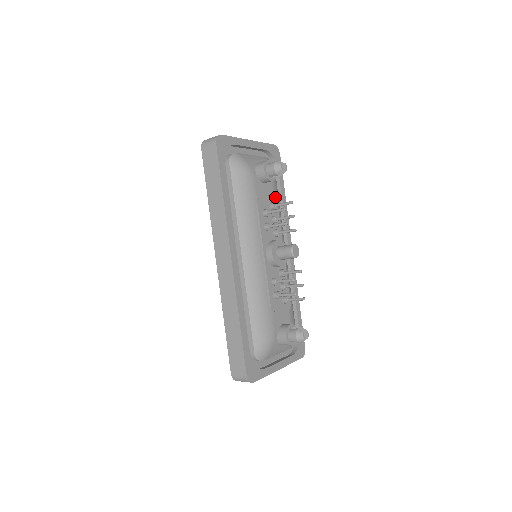
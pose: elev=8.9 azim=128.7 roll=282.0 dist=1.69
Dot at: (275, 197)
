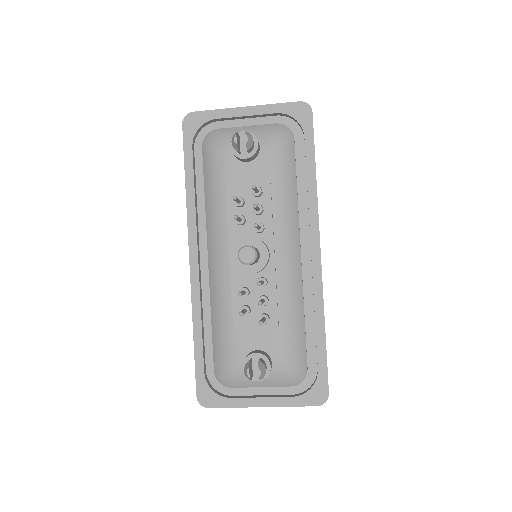
Dot at: (267, 178)
